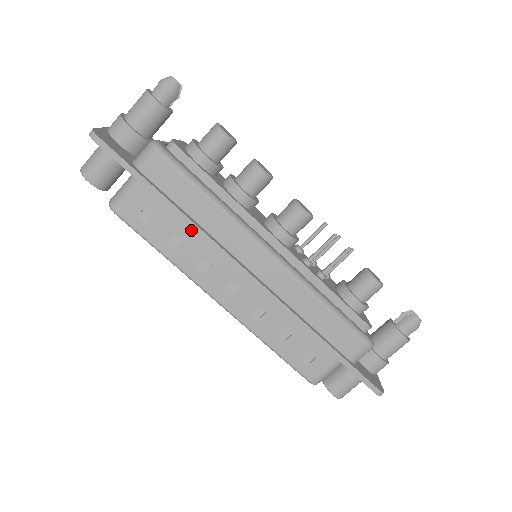
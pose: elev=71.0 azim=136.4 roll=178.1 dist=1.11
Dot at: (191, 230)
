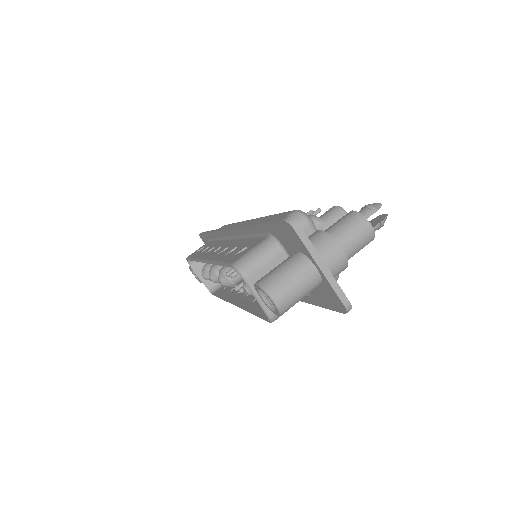
Dot at: occluded
